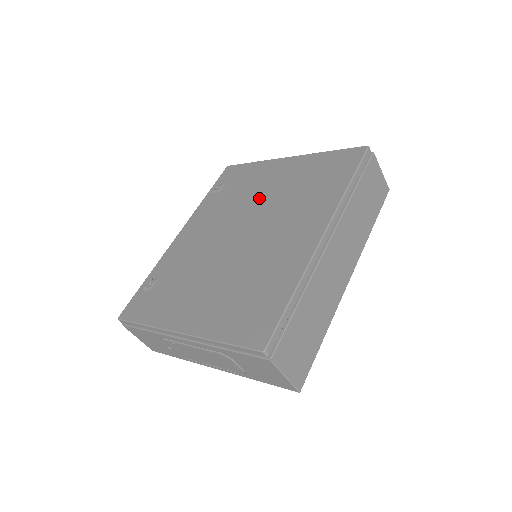
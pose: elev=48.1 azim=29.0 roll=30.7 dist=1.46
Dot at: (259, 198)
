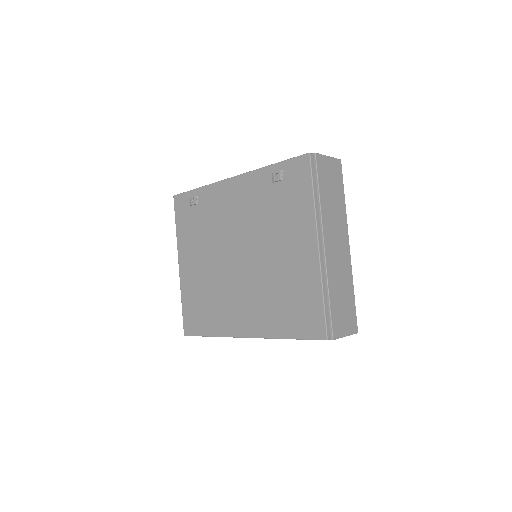
Dot at: (269, 248)
